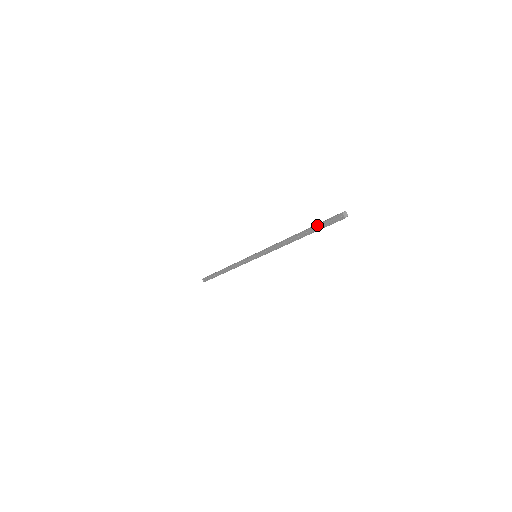
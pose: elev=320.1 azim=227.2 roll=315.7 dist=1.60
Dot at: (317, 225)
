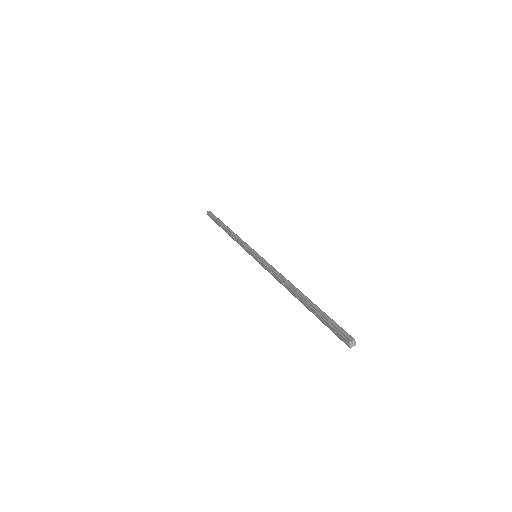
Dot at: (319, 315)
